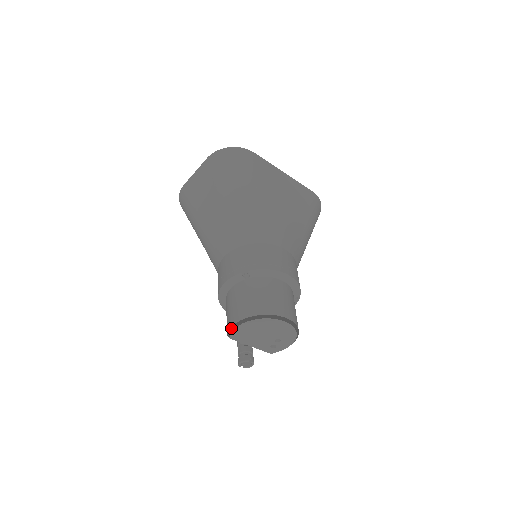
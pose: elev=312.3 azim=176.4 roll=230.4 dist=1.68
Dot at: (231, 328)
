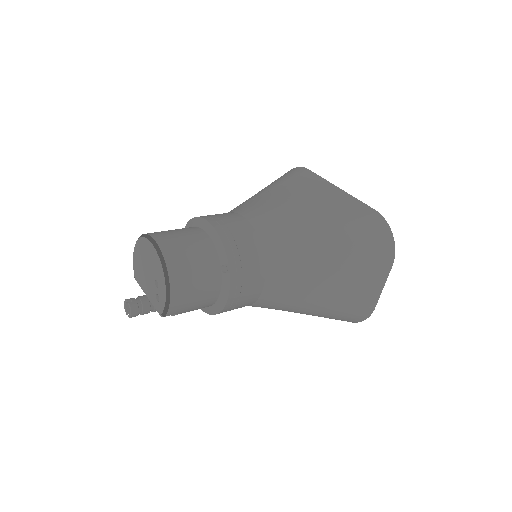
Dot at: (134, 262)
